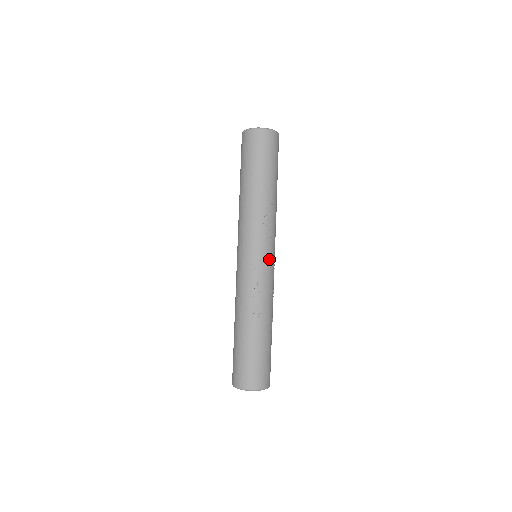
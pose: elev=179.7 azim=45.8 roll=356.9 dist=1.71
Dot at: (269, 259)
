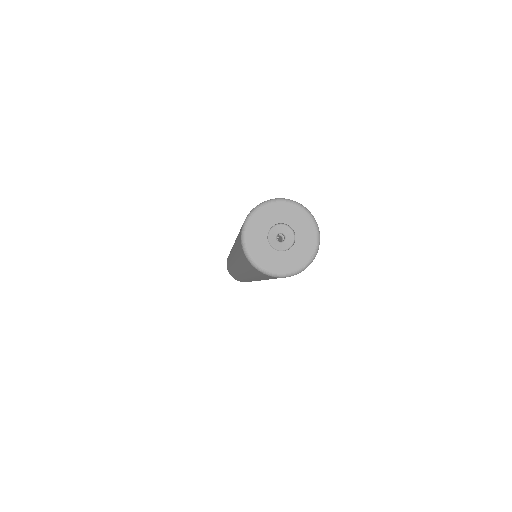
Dot at: occluded
